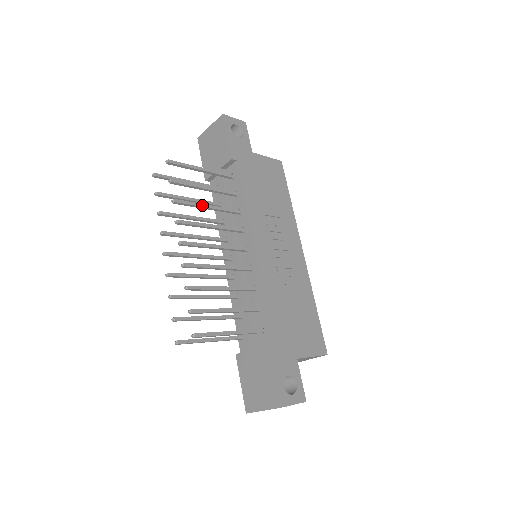
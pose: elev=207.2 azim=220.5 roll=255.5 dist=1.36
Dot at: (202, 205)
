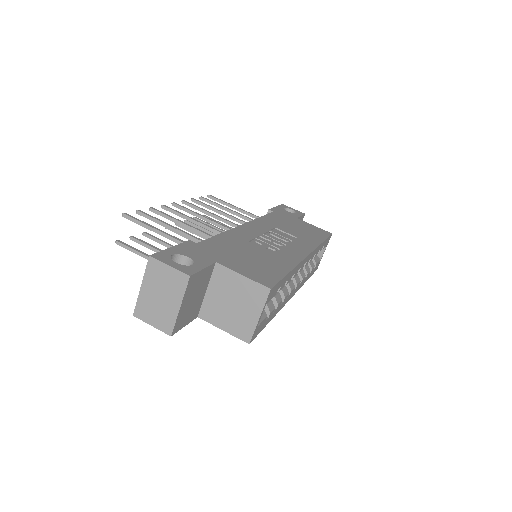
Dot at: (216, 209)
